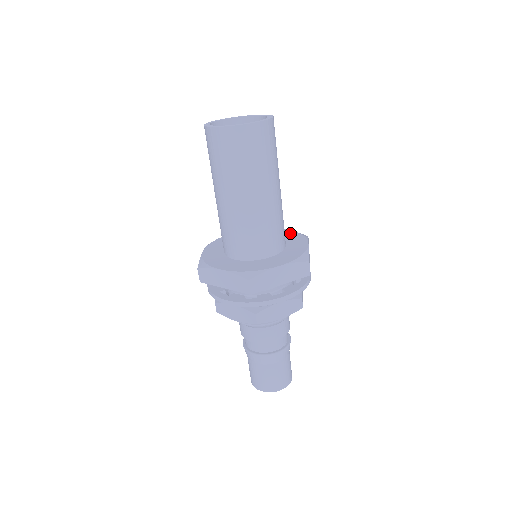
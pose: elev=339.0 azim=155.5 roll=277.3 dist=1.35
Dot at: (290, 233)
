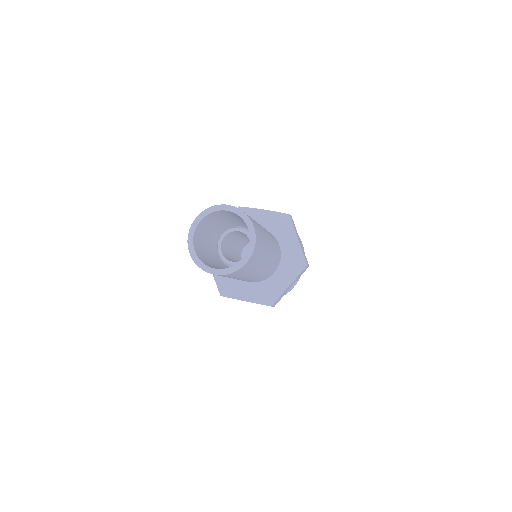
Dot at: (274, 219)
